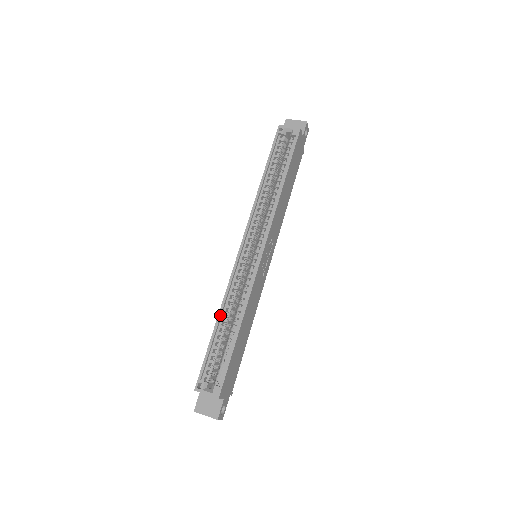
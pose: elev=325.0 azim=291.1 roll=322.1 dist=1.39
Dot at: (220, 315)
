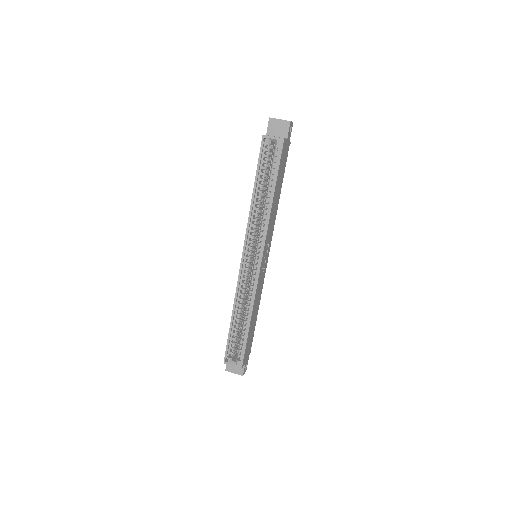
Dot at: (234, 312)
